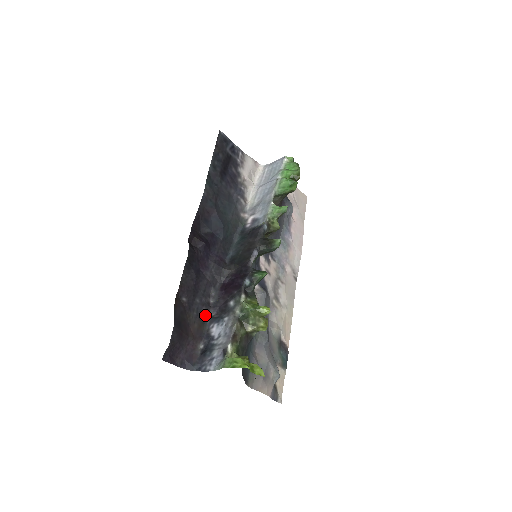
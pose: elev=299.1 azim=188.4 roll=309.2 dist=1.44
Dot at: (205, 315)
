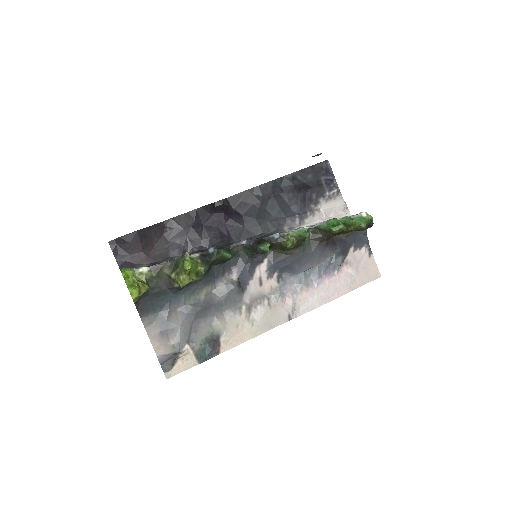
Dot at: (173, 255)
